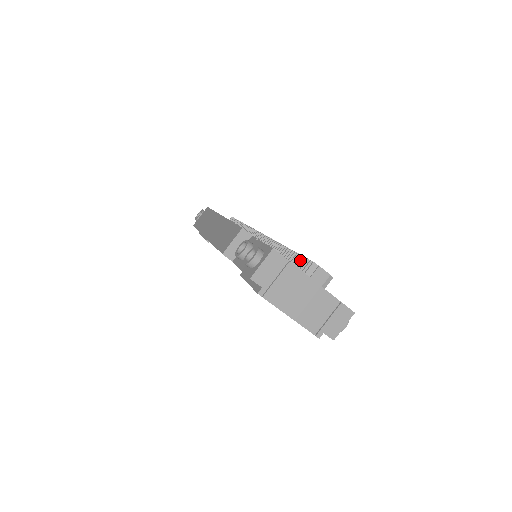
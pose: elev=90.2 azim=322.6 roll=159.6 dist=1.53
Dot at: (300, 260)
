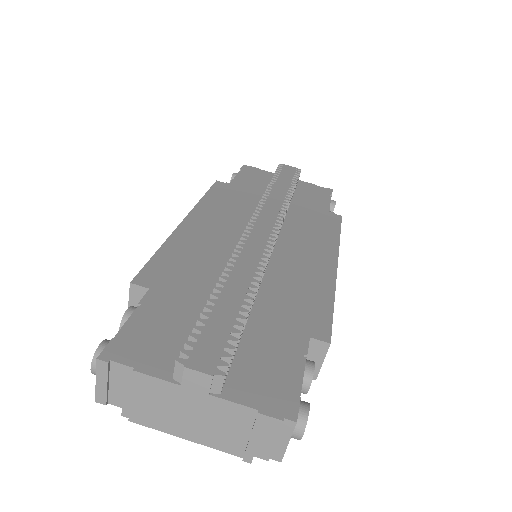
Dot at: occluded
